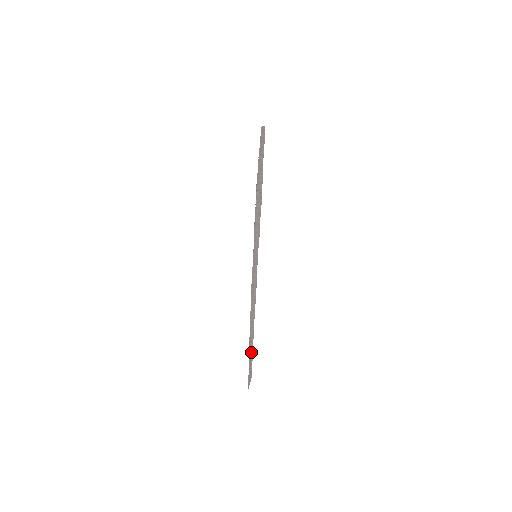
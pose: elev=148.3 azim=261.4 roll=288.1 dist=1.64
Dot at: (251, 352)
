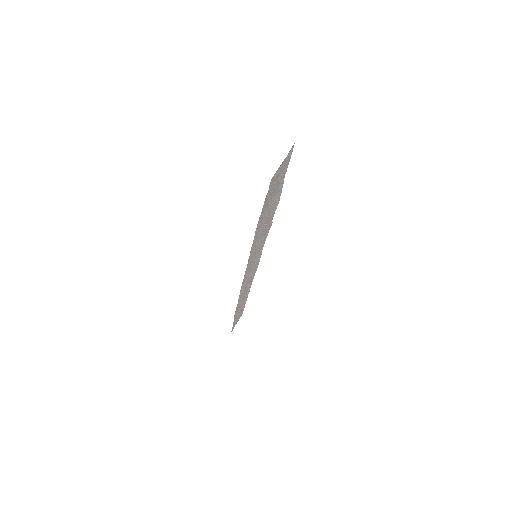
Dot at: (242, 306)
